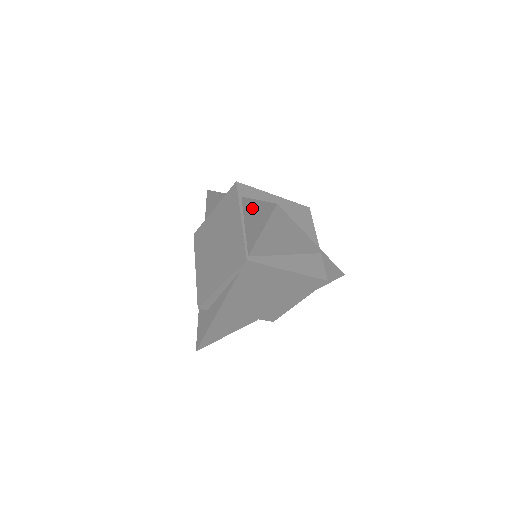
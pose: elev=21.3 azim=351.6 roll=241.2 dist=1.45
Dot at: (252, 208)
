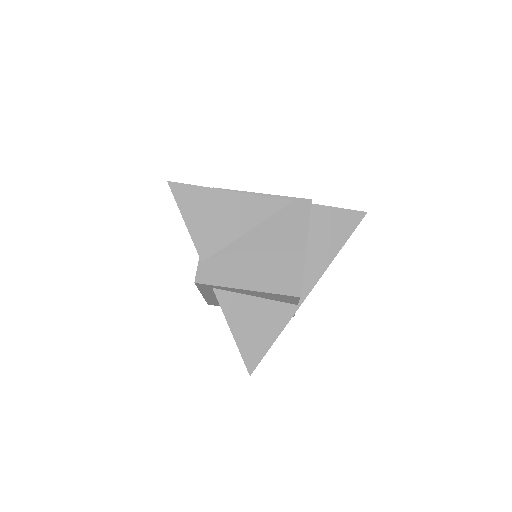
Dot at: occluded
